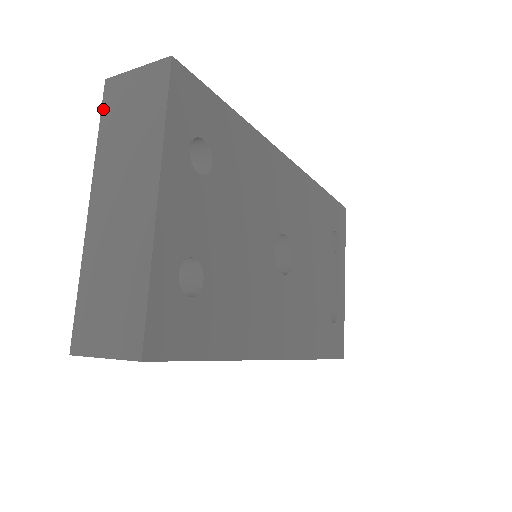
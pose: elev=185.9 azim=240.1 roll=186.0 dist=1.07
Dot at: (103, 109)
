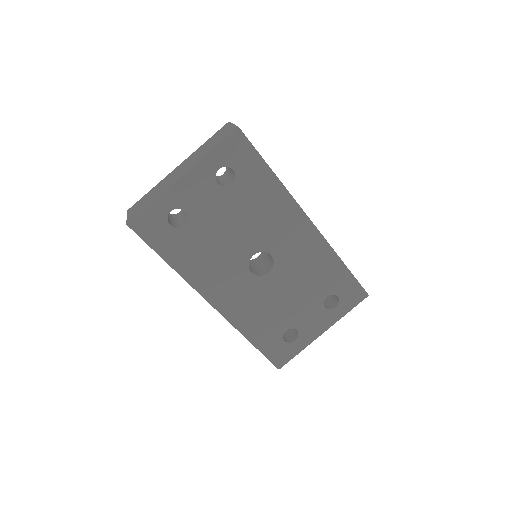
Dot at: (216, 133)
